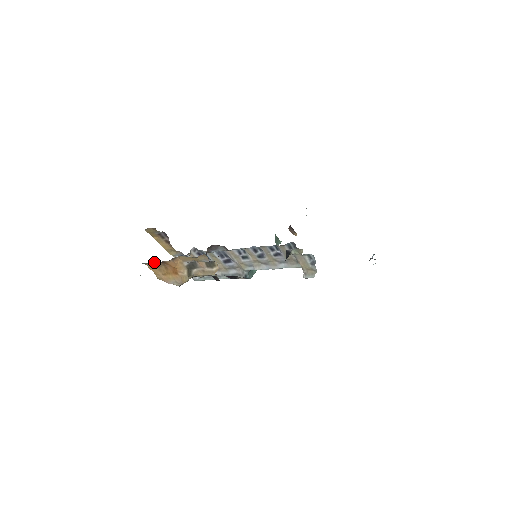
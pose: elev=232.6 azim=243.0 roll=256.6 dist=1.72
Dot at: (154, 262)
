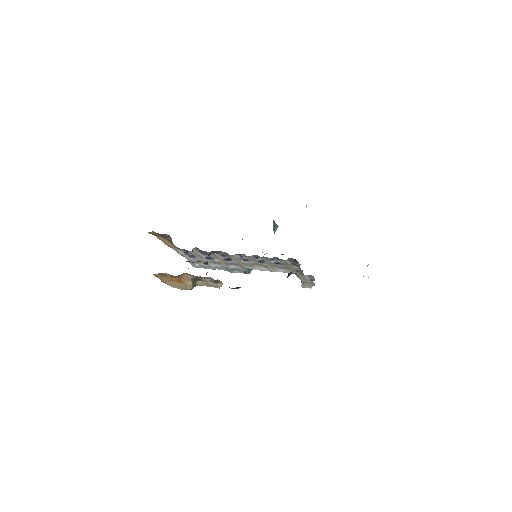
Dot at: (160, 273)
